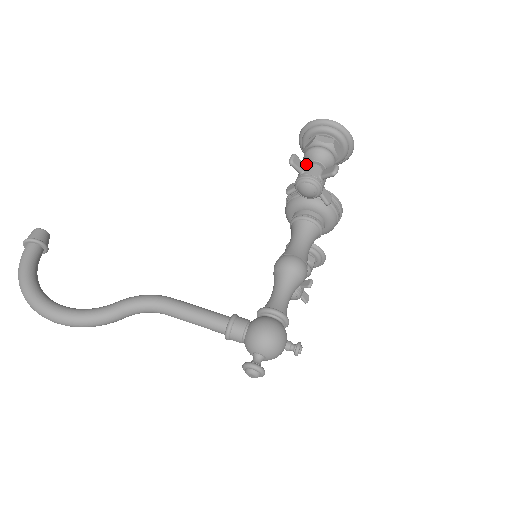
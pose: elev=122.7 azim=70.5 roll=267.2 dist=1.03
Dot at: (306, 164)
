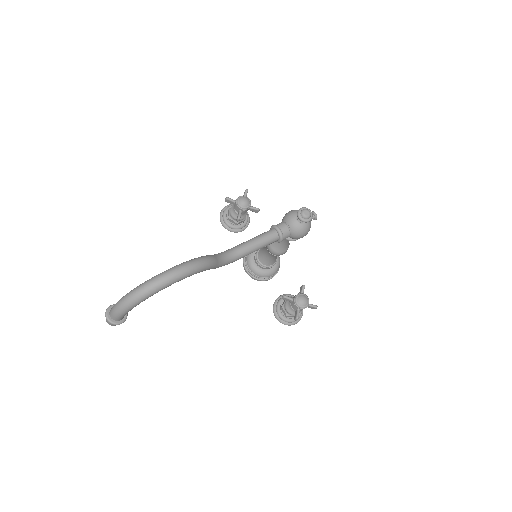
Dot at: (234, 210)
